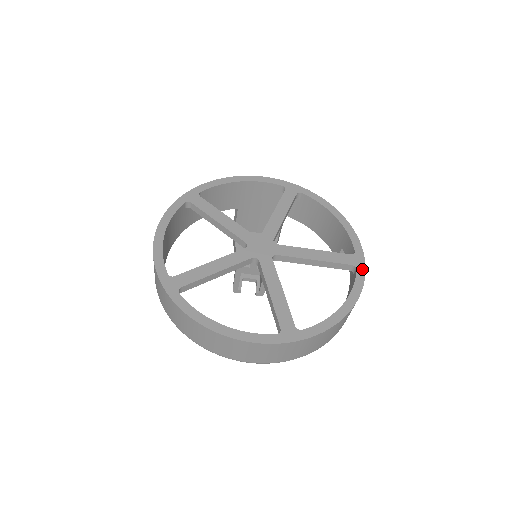
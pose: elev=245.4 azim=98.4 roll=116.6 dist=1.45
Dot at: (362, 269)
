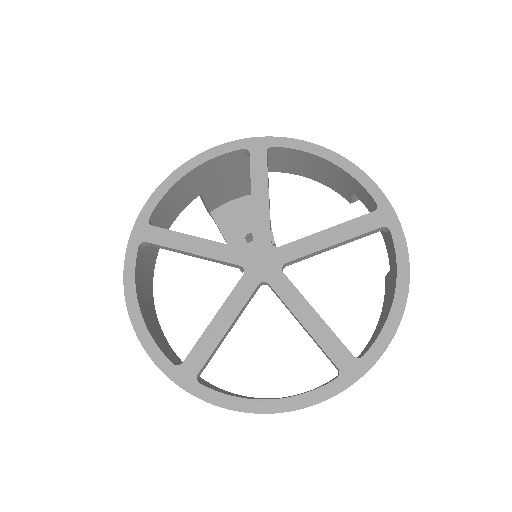
Dot at: (396, 227)
